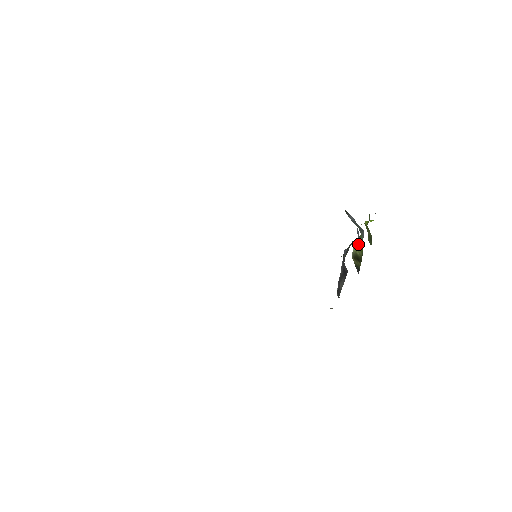
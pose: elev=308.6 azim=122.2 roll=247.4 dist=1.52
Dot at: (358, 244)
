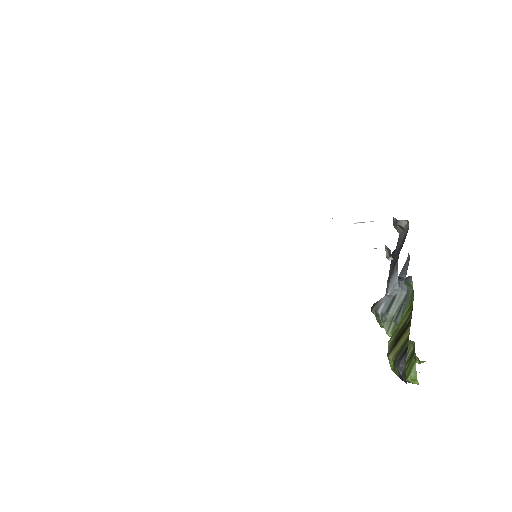
Dot at: occluded
